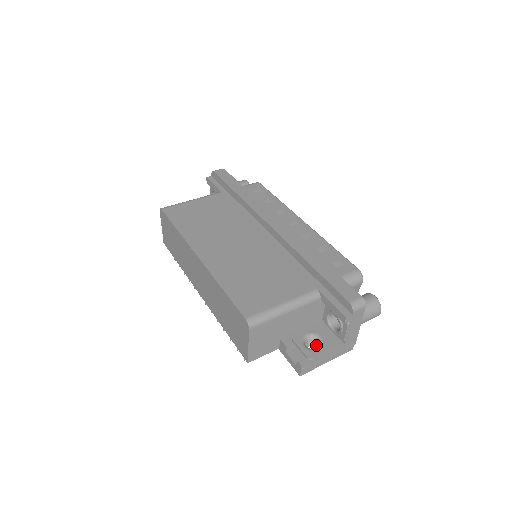
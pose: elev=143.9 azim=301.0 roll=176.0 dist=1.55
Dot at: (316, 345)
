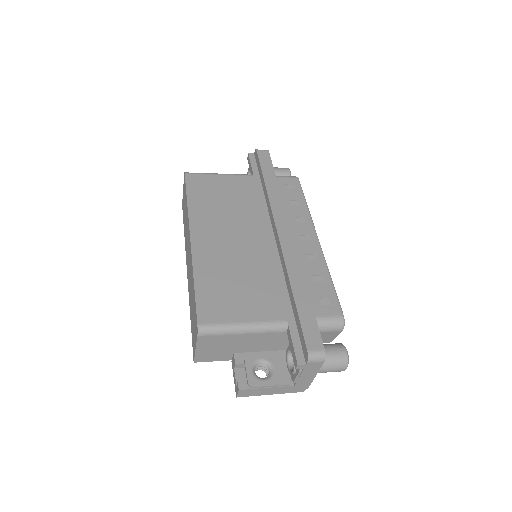
Dot at: (267, 373)
